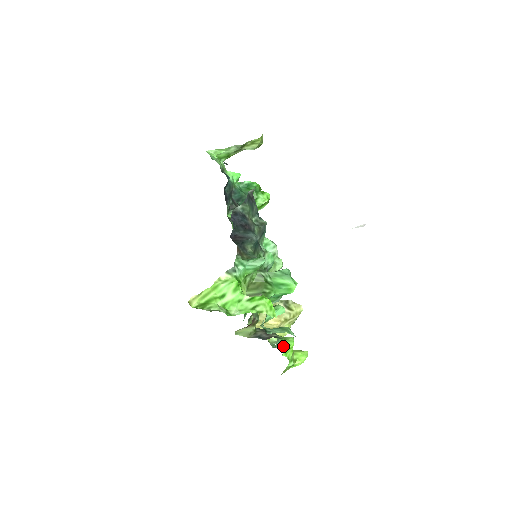
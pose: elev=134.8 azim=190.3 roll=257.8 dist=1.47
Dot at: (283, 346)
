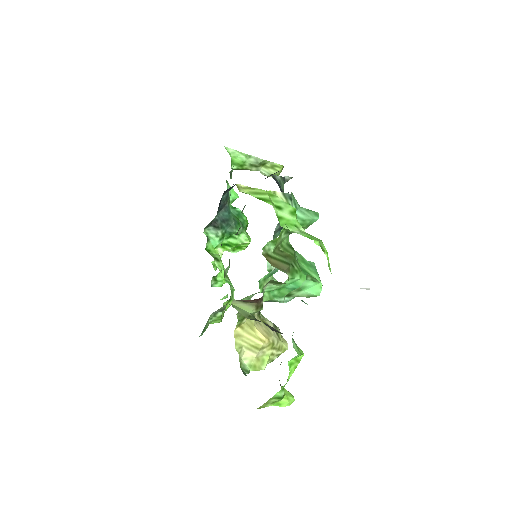
Dot at: (296, 347)
